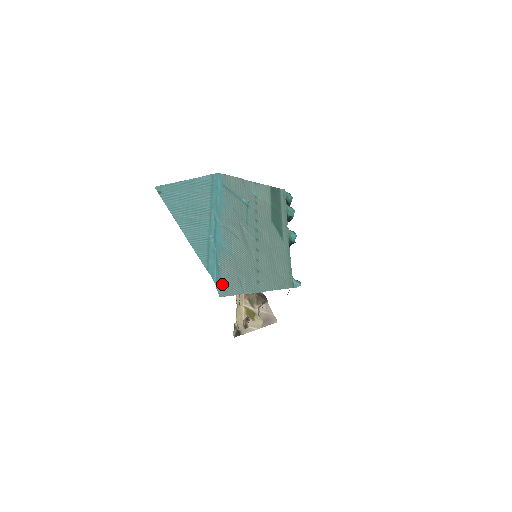
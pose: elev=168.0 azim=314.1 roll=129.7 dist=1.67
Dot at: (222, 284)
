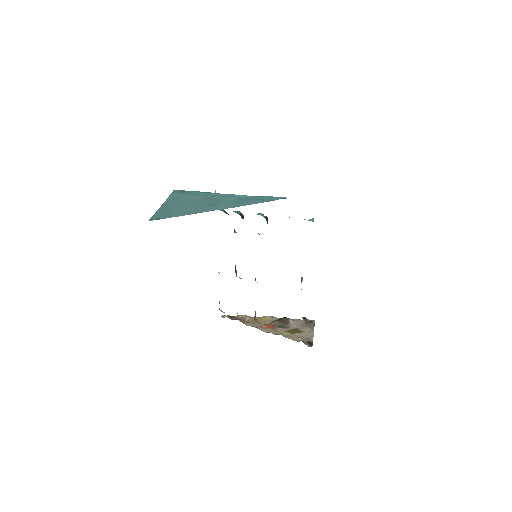
Dot at: occluded
